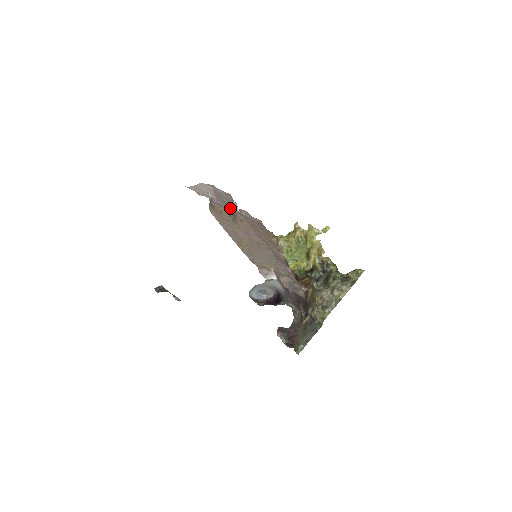
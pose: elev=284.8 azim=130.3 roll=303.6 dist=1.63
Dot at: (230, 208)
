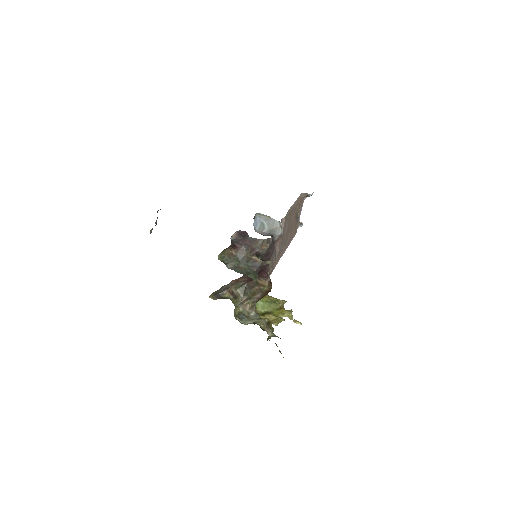
Dot at: occluded
